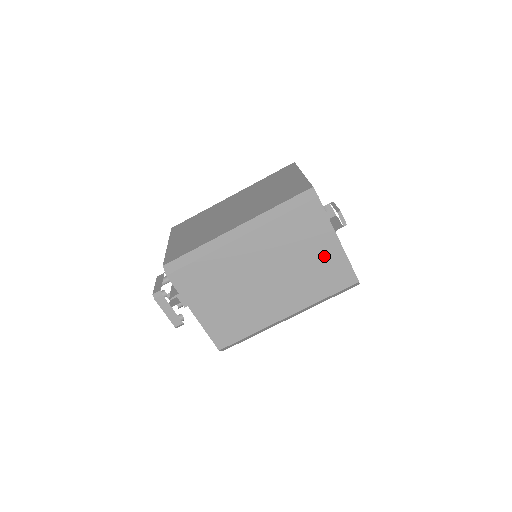
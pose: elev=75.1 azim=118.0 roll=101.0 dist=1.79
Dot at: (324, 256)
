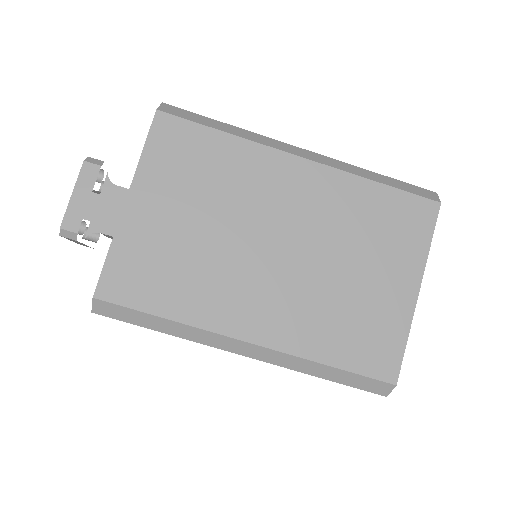
Dot at: occluded
